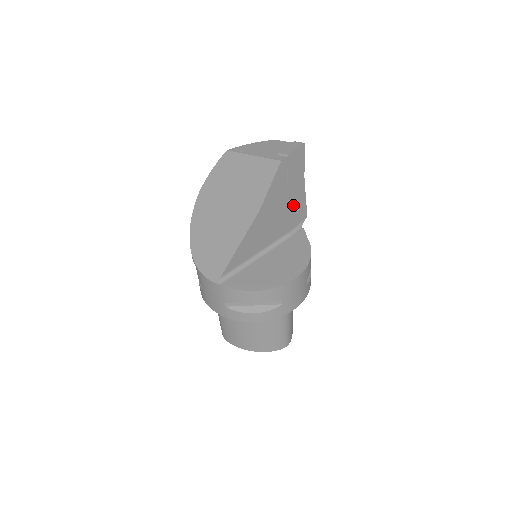
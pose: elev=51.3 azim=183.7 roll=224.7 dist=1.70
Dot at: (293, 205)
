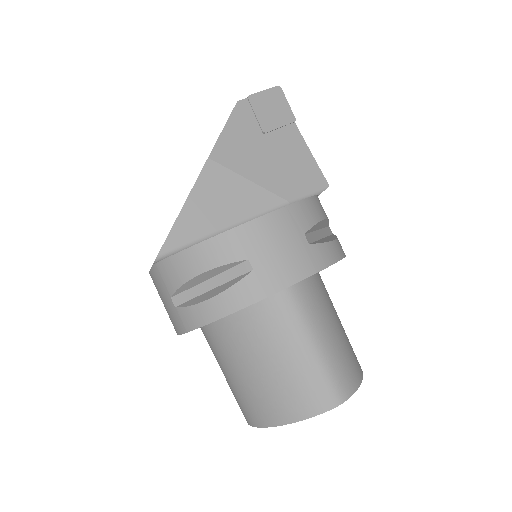
Dot at: (287, 164)
